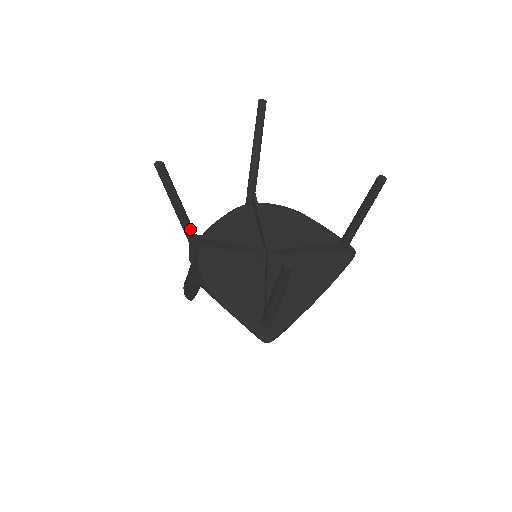
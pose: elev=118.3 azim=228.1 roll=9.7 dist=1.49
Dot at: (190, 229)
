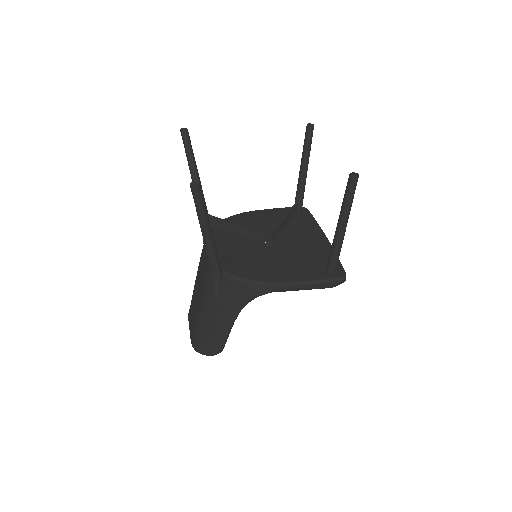
Dot at: (216, 253)
